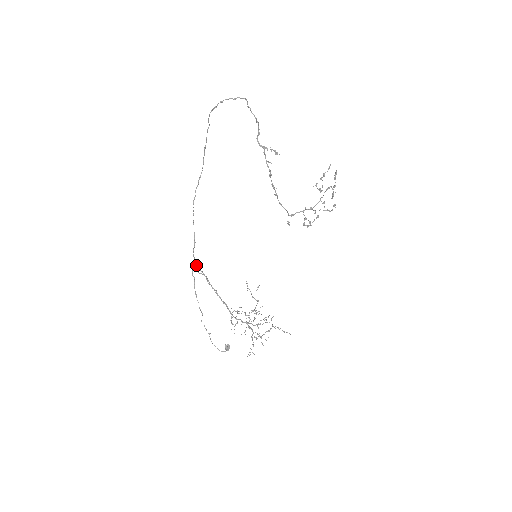
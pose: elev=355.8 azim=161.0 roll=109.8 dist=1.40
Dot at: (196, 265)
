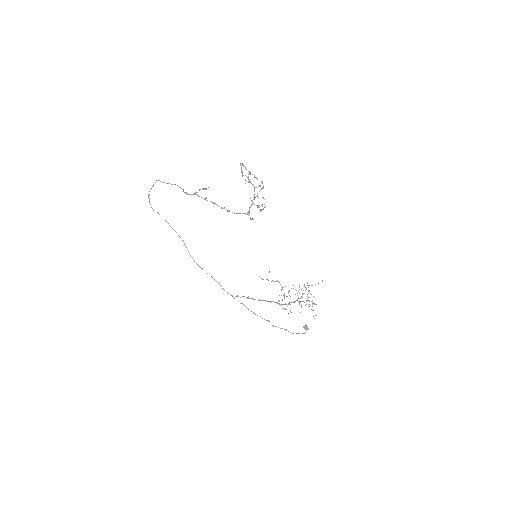
Dot at: (232, 295)
